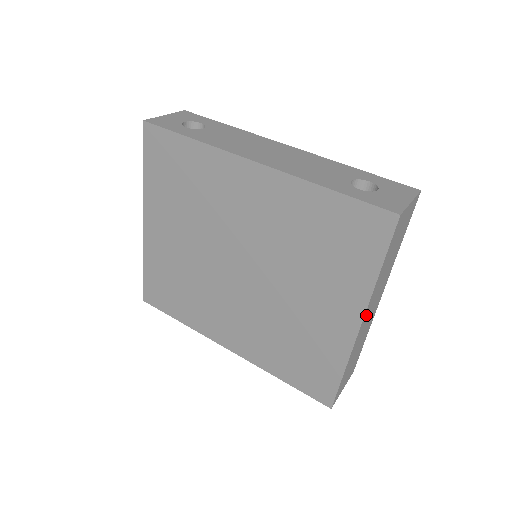
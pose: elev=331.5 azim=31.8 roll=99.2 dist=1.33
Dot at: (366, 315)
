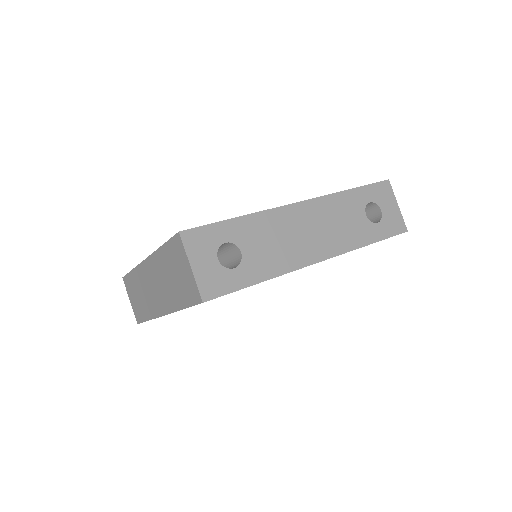
Dot at: occluded
